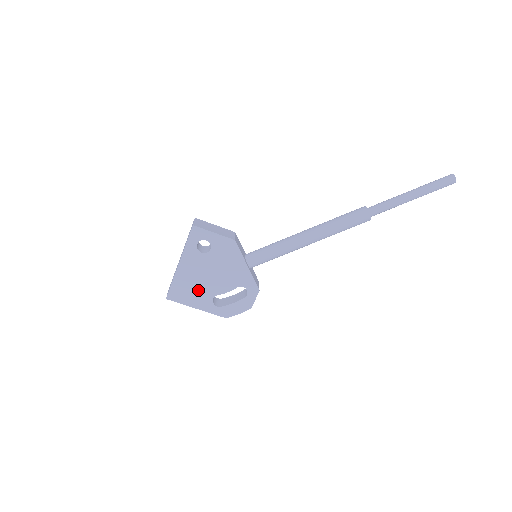
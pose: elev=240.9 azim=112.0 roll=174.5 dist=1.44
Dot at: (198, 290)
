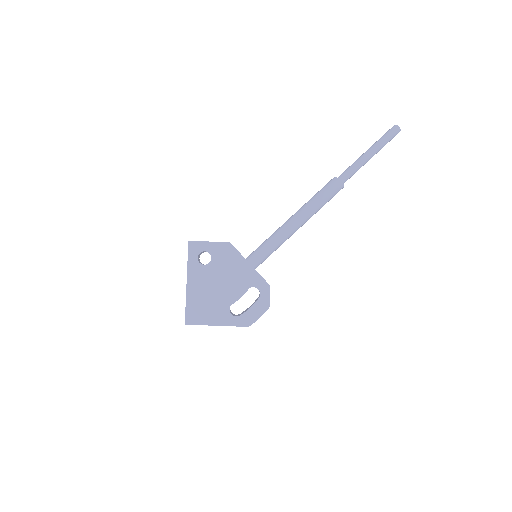
Dot at: (212, 305)
